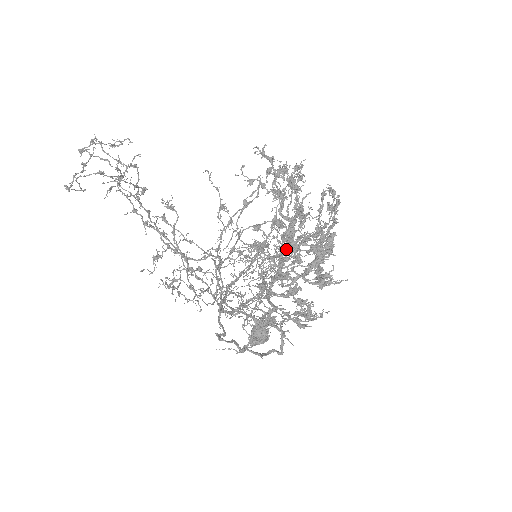
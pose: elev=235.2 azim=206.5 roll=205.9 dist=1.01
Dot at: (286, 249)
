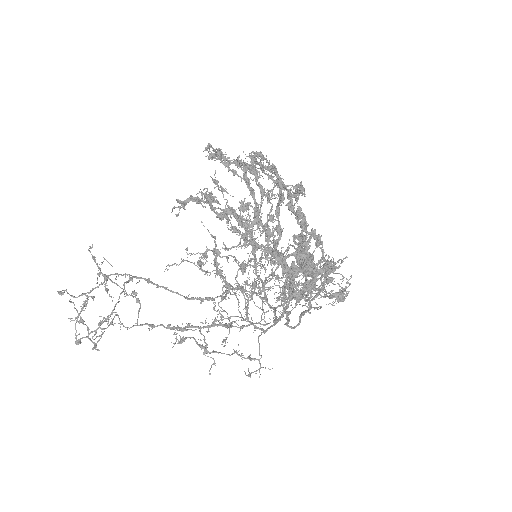
Dot at: (274, 244)
